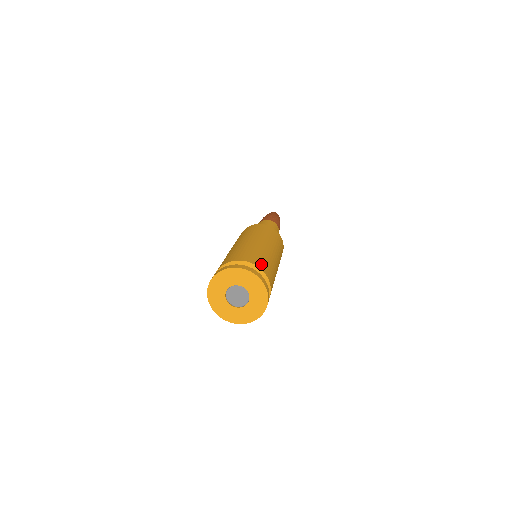
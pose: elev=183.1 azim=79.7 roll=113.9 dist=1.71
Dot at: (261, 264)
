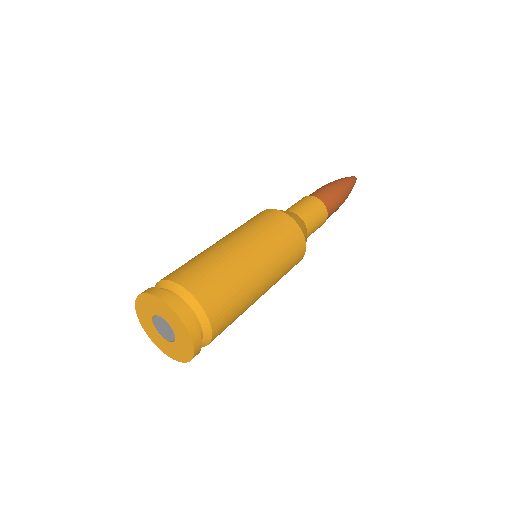
Dot at: (188, 277)
